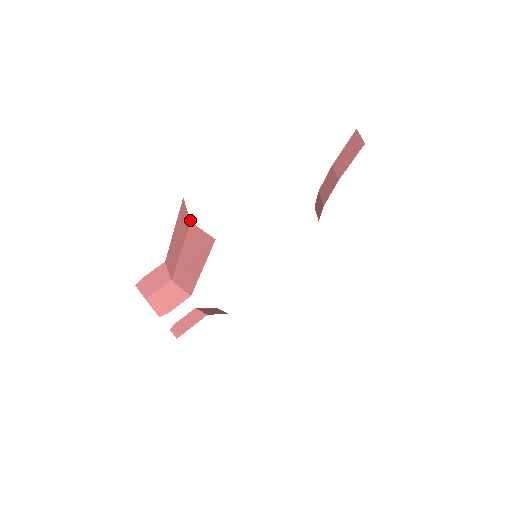
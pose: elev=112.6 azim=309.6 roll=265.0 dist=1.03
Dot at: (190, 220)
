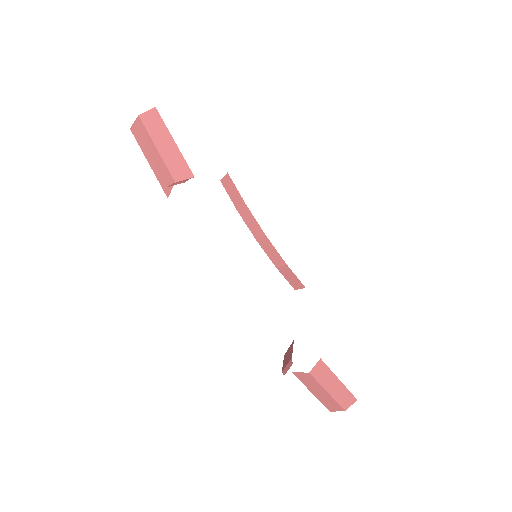
Dot at: (138, 116)
